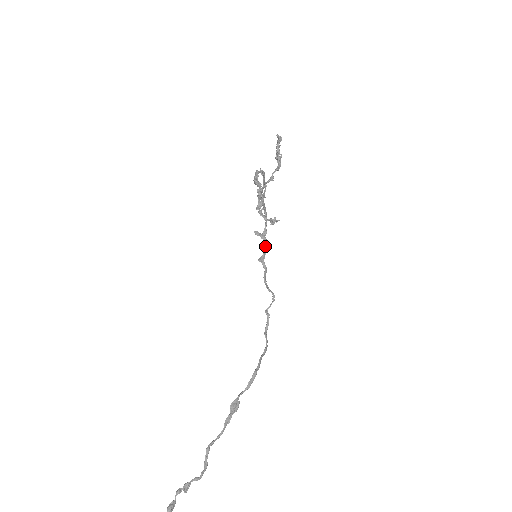
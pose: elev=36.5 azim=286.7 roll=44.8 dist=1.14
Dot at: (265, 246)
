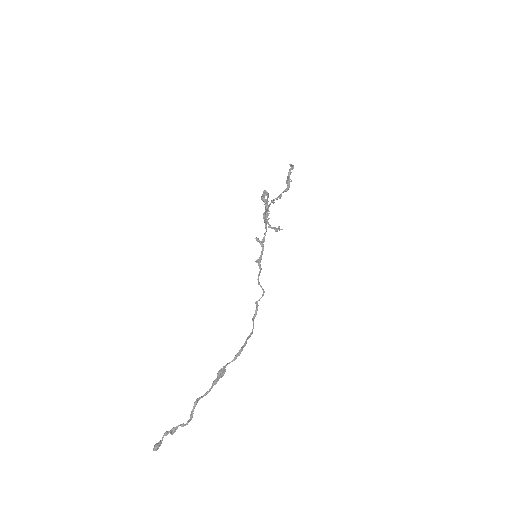
Dot at: (262, 251)
